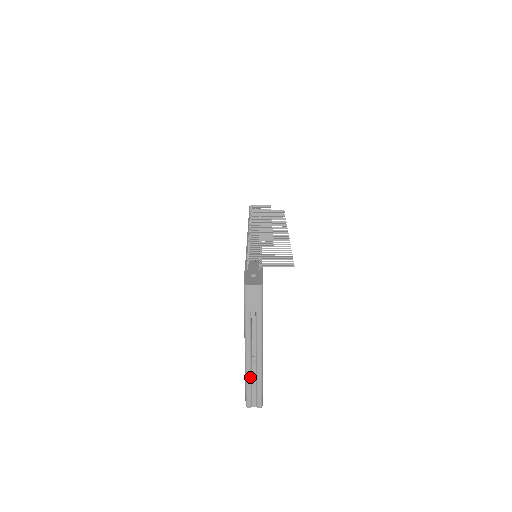
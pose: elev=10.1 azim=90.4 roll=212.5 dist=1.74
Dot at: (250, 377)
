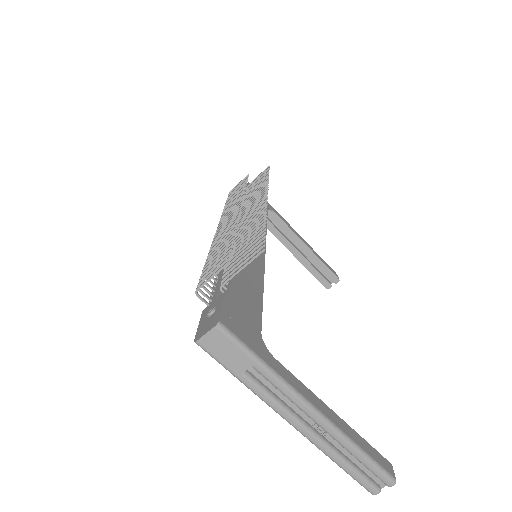
Dot at: (336, 455)
